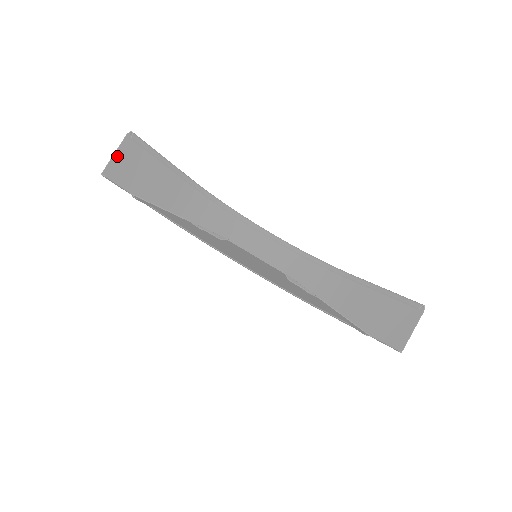
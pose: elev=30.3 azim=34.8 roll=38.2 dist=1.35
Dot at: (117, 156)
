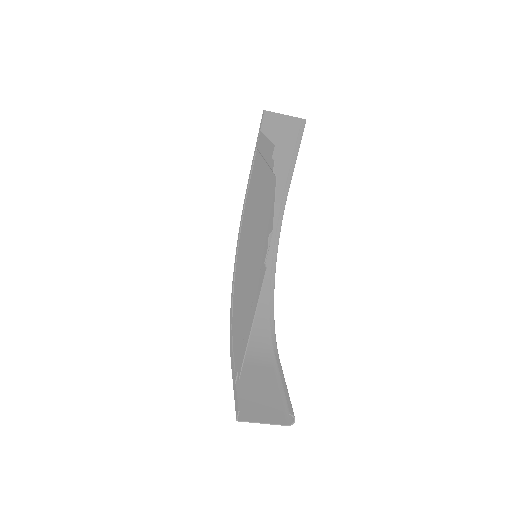
Dot at: (283, 117)
